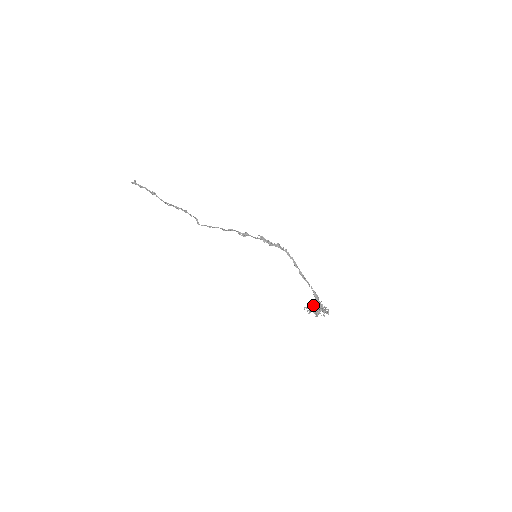
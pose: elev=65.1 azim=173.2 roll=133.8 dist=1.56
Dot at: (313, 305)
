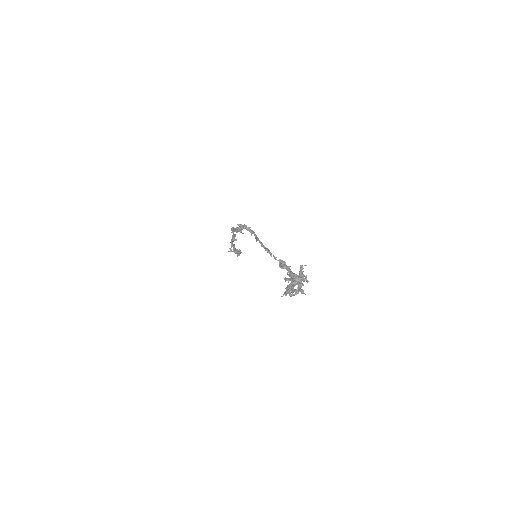
Dot at: occluded
